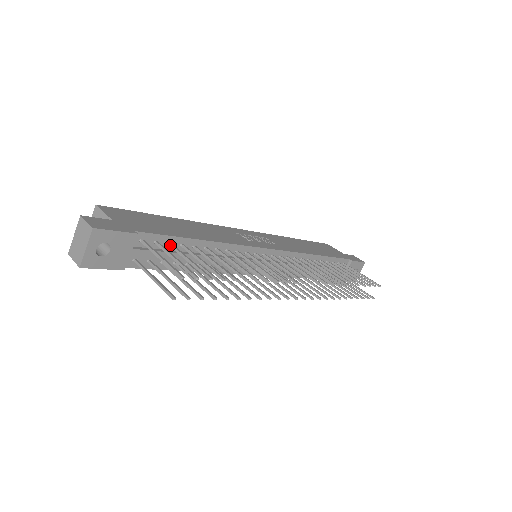
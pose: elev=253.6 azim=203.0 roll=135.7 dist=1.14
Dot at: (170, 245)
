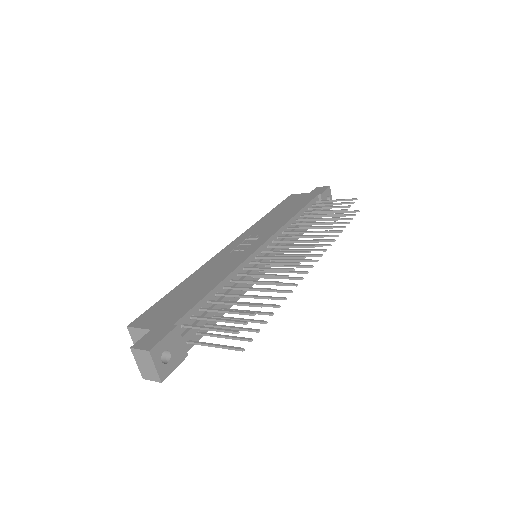
Dot at: (202, 310)
